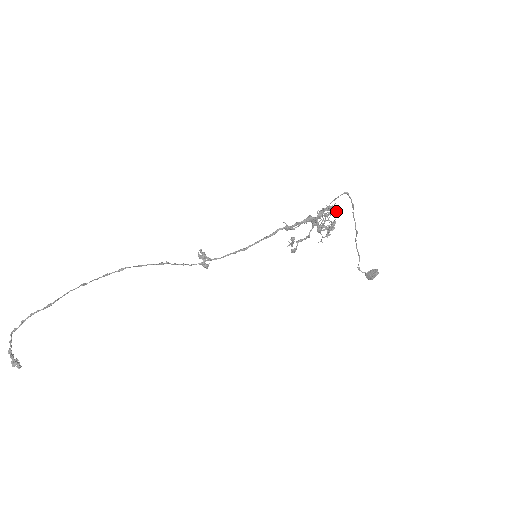
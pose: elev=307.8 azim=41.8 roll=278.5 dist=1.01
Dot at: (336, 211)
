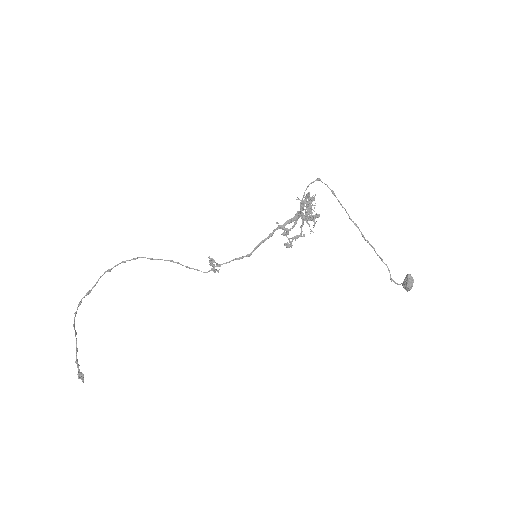
Dot at: (308, 193)
